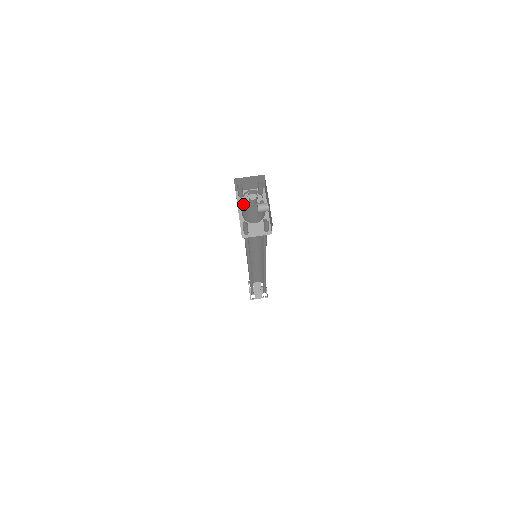
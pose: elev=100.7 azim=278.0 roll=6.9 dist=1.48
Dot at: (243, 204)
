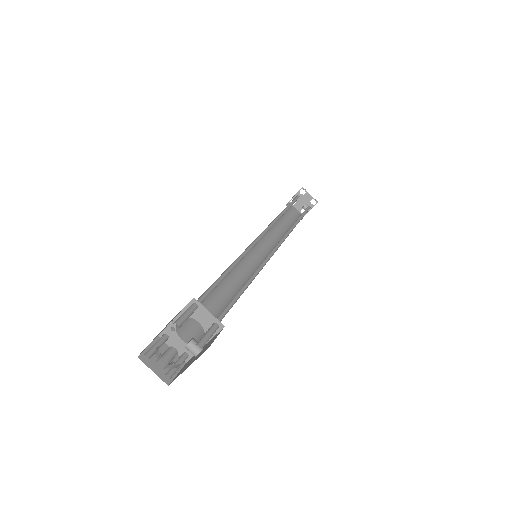
Dot at: occluded
